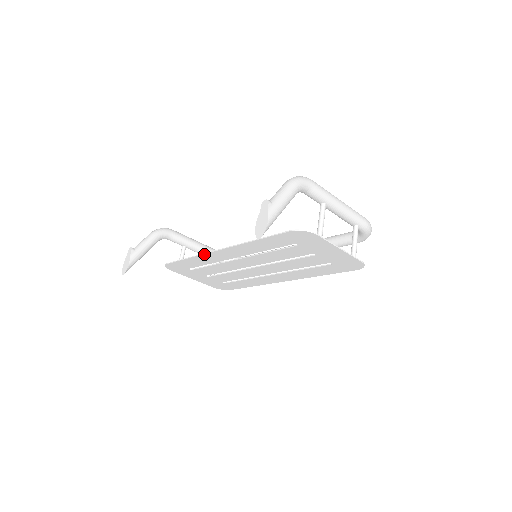
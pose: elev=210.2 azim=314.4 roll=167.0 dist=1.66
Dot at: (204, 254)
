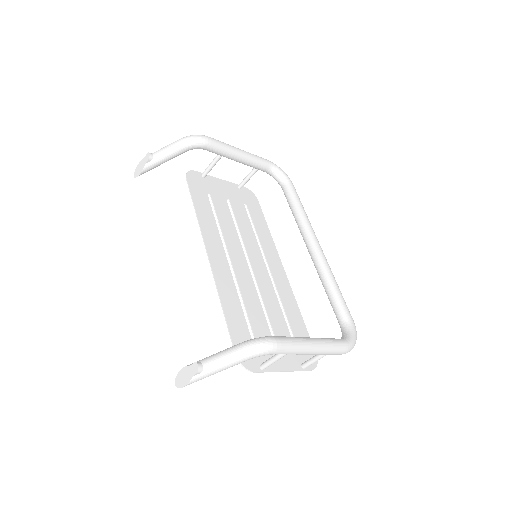
Dot at: (202, 234)
